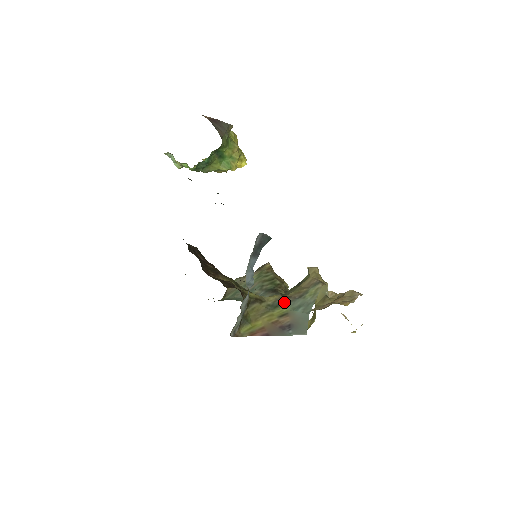
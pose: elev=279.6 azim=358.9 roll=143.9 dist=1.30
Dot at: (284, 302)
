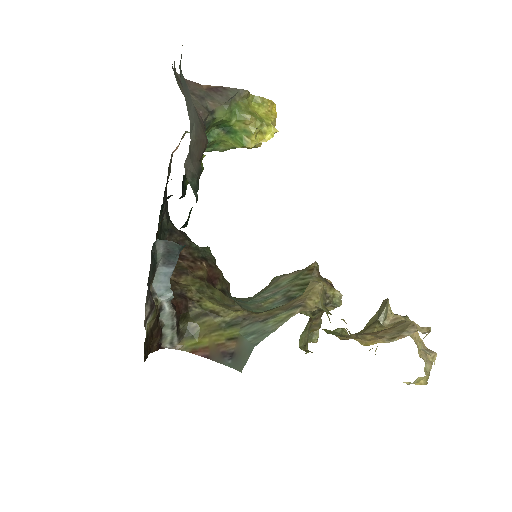
Dot at: (242, 322)
